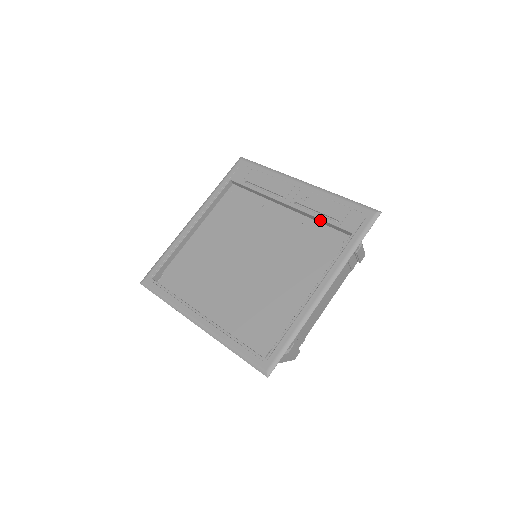
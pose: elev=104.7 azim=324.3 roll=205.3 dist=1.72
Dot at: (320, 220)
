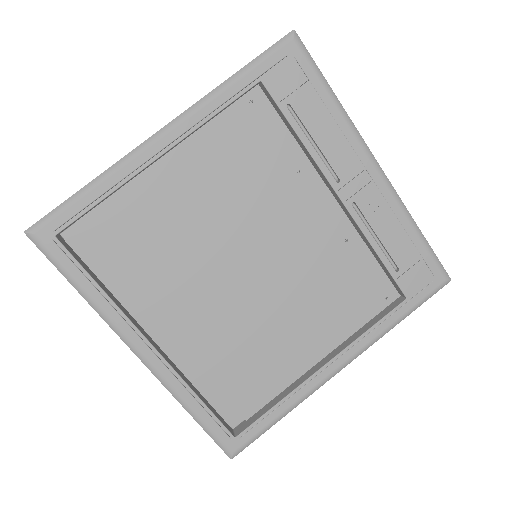
Dot at: (375, 253)
